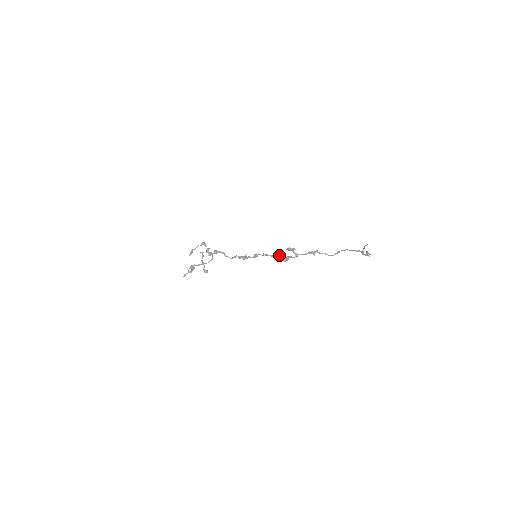
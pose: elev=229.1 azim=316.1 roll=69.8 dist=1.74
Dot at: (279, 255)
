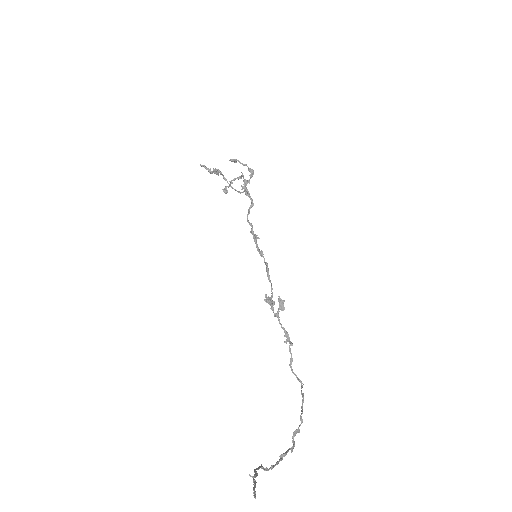
Dot at: occluded
